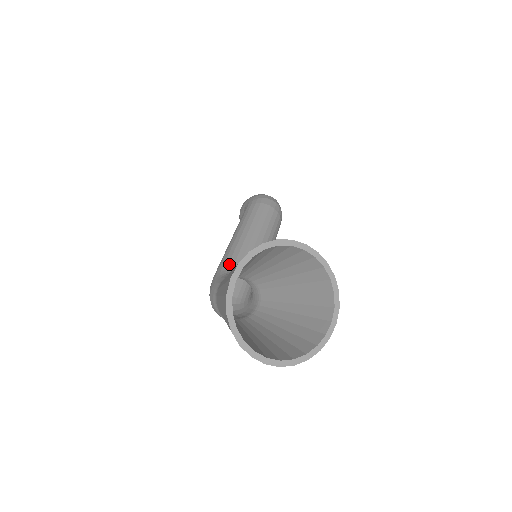
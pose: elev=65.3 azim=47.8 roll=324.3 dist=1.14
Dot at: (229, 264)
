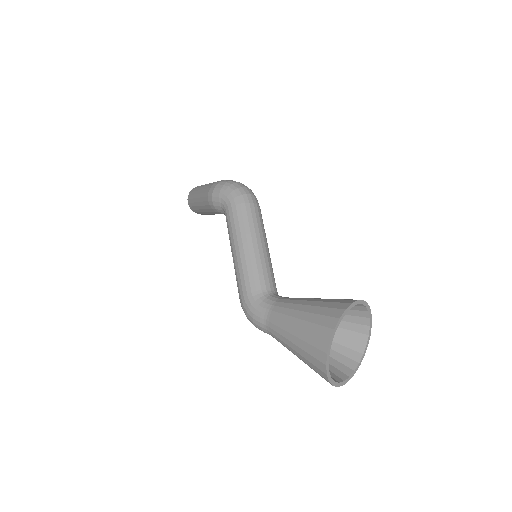
Dot at: (256, 287)
